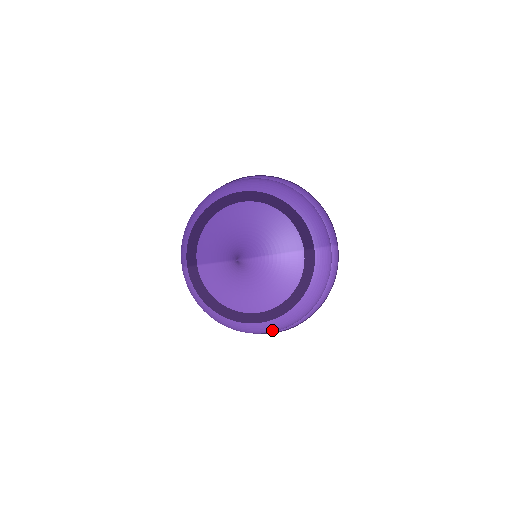
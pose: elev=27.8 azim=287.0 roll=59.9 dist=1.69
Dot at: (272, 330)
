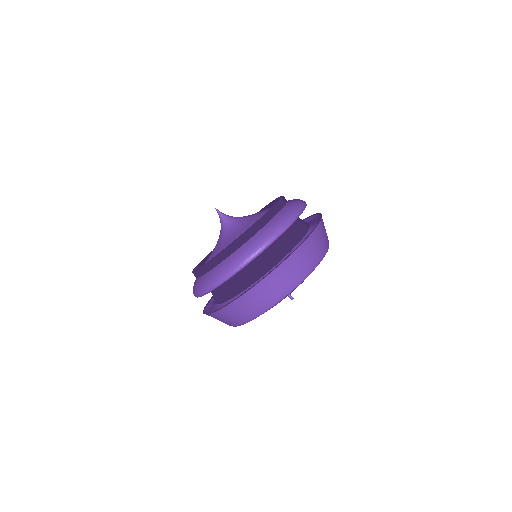
Dot at: (239, 261)
